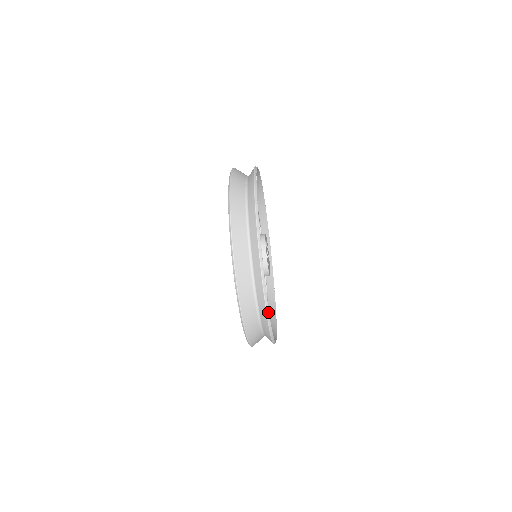
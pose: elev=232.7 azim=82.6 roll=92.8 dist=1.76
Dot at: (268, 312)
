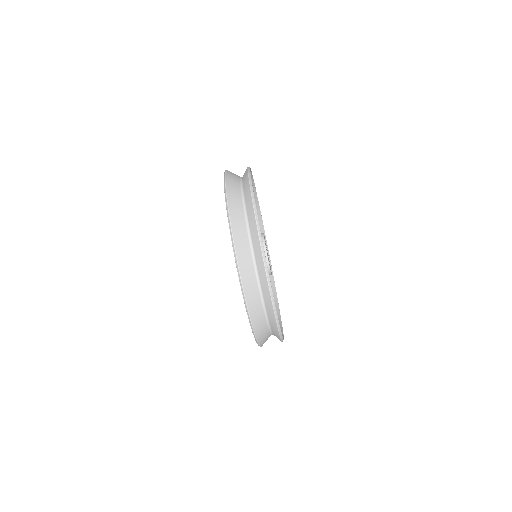
Dot at: (258, 225)
